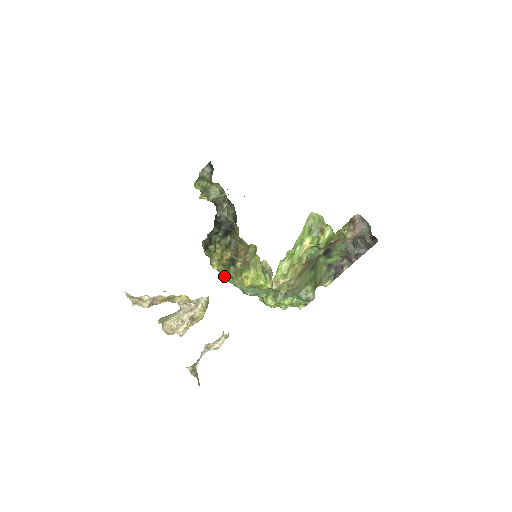
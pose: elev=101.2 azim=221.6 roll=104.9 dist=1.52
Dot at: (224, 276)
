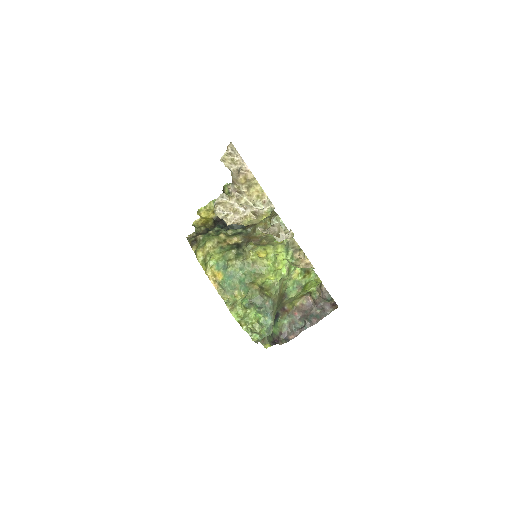
Dot at: (215, 258)
